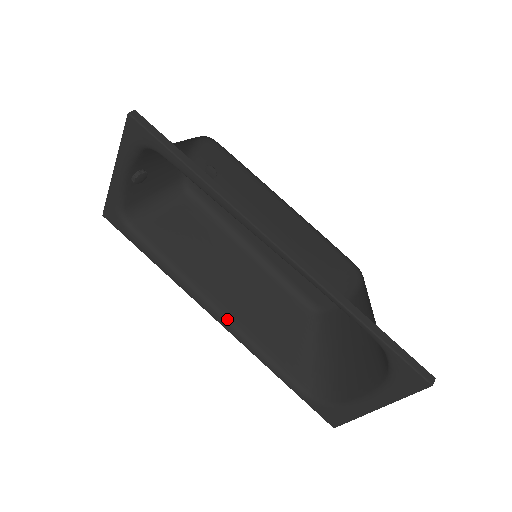
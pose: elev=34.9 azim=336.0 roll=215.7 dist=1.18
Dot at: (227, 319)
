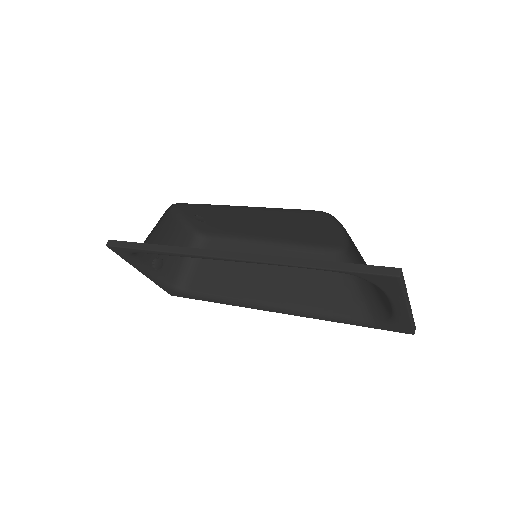
Dot at: (280, 308)
